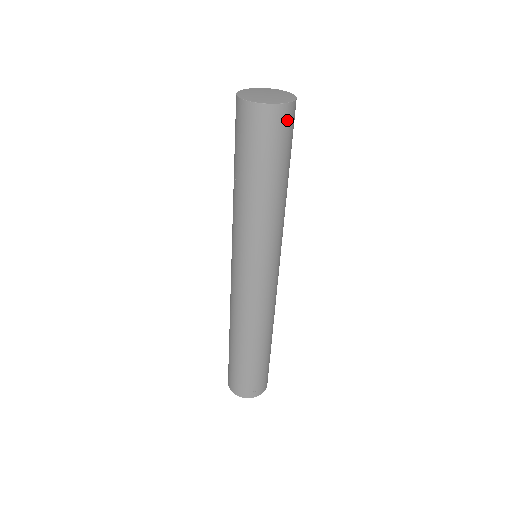
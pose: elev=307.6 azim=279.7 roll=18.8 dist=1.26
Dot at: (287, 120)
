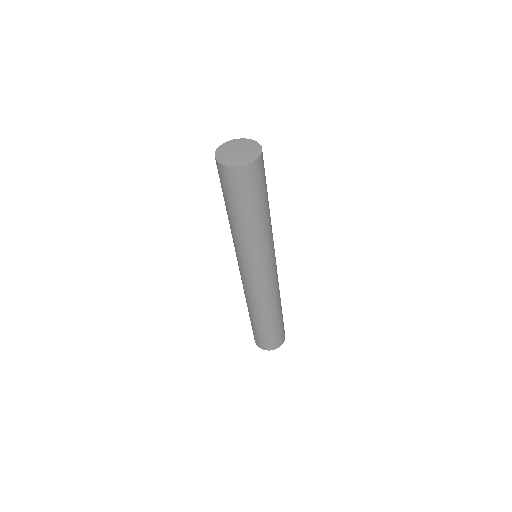
Dot at: (263, 162)
